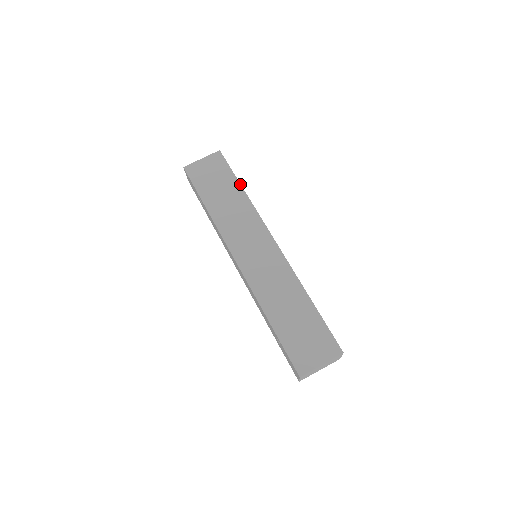
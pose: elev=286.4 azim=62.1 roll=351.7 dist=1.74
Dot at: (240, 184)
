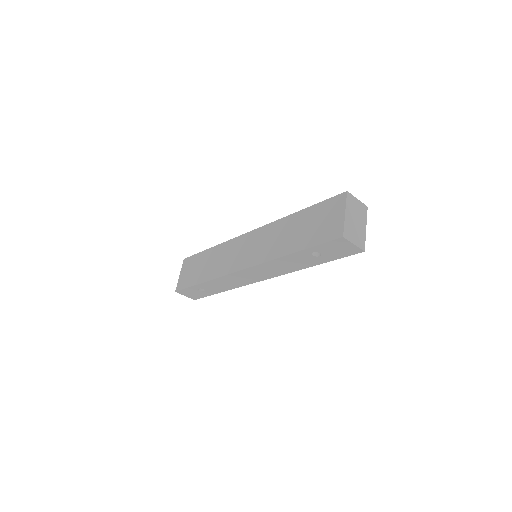
Dot at: (207, 249)
